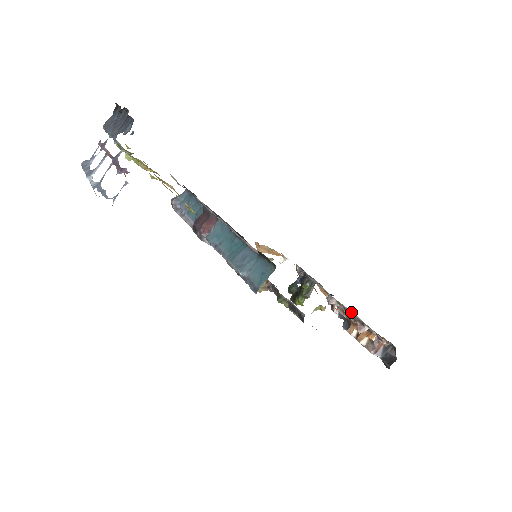
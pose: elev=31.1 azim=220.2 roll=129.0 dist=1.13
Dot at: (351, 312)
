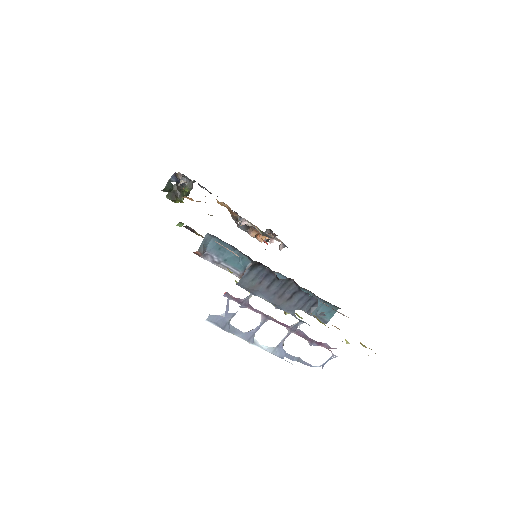
Dot at: (271, 237)
